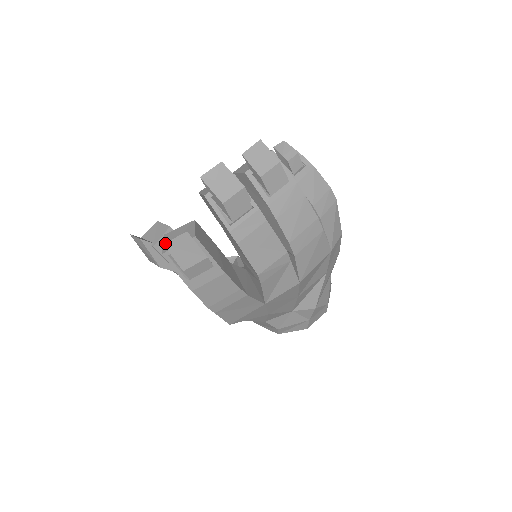
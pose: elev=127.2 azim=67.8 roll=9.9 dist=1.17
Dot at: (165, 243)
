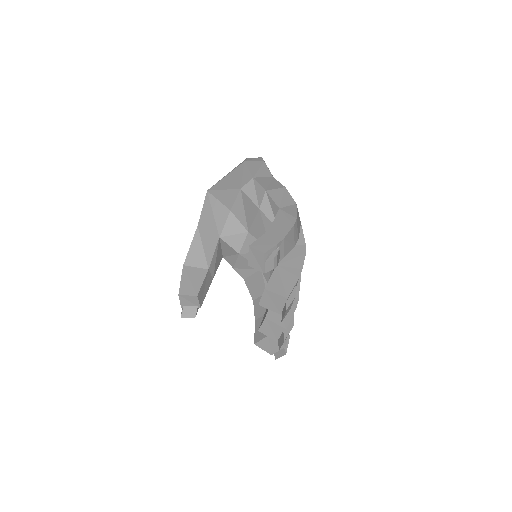
Dot at: occluded
